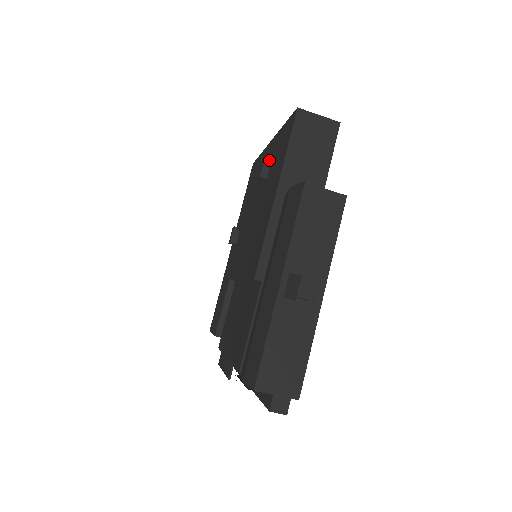
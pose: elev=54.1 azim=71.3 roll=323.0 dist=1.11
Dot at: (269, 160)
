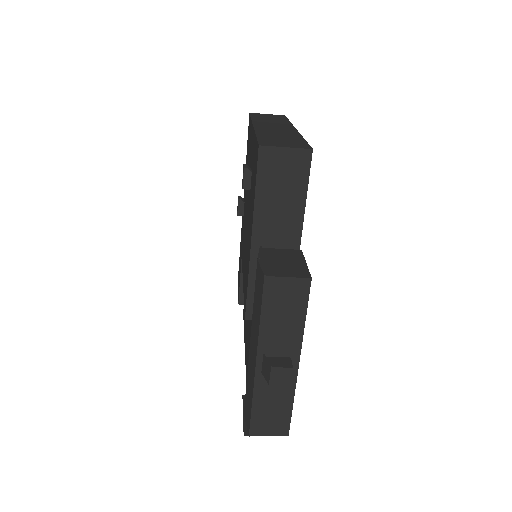
Dot at: (251, 161)
